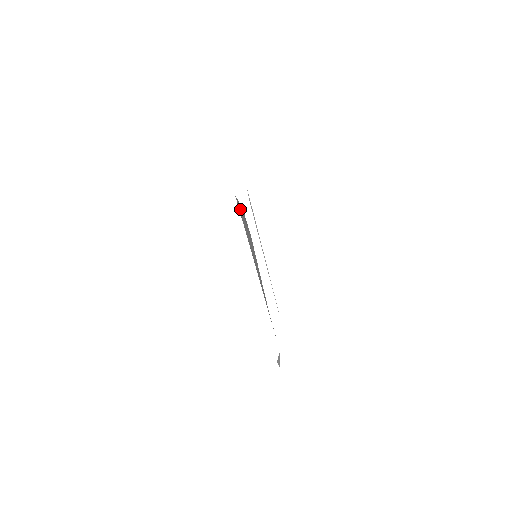
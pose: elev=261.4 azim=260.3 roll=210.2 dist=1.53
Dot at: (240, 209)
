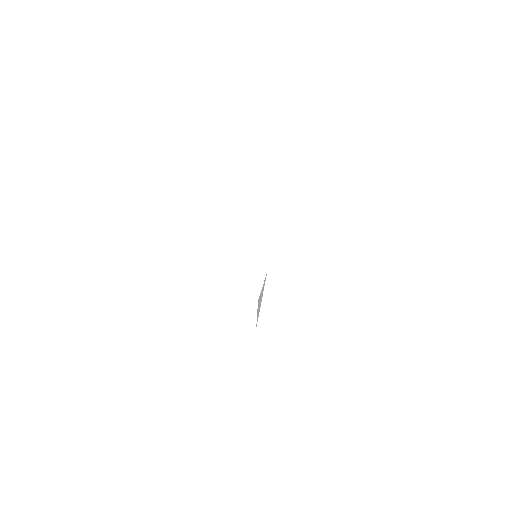
Dot at: occluded
